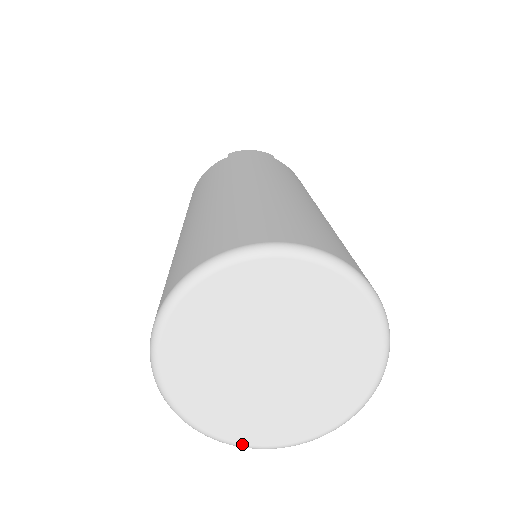
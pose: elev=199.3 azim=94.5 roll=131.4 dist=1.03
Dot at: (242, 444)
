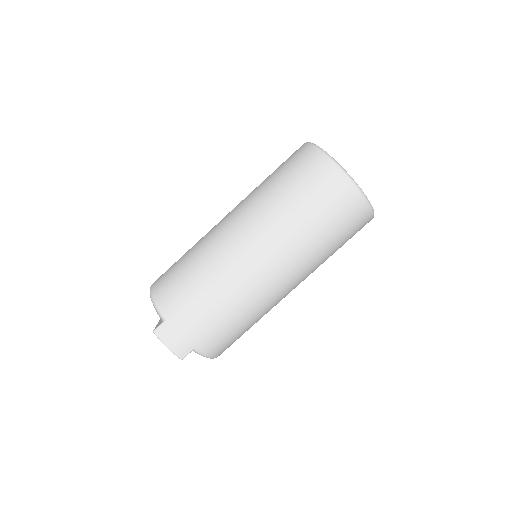
Dot at: (344, 169)
